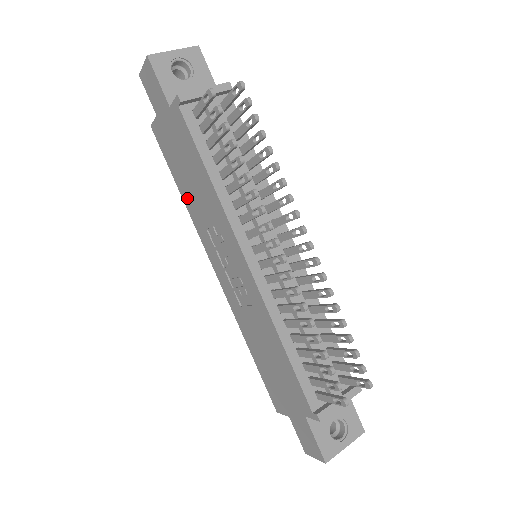
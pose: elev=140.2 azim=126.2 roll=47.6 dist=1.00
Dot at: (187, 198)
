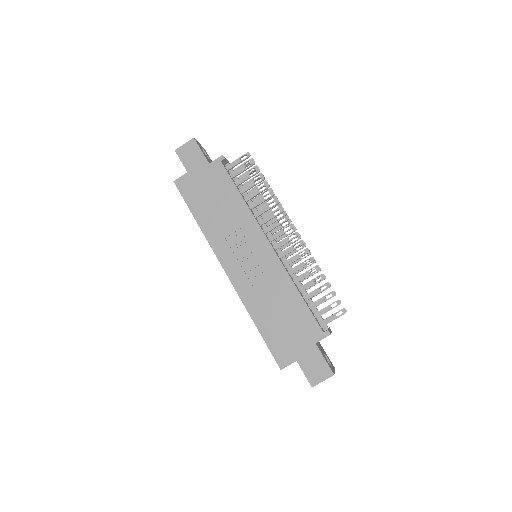
Dot at: (206, 222)
